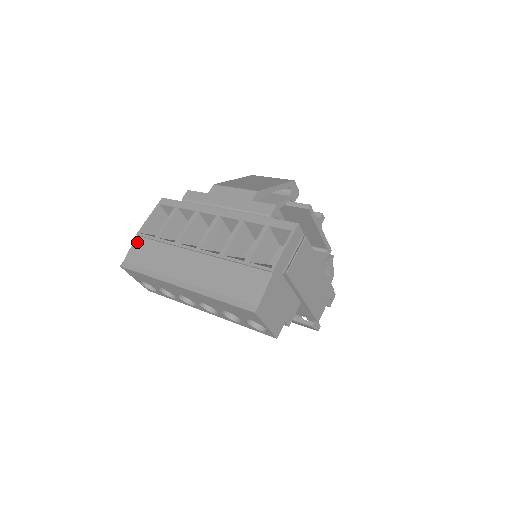
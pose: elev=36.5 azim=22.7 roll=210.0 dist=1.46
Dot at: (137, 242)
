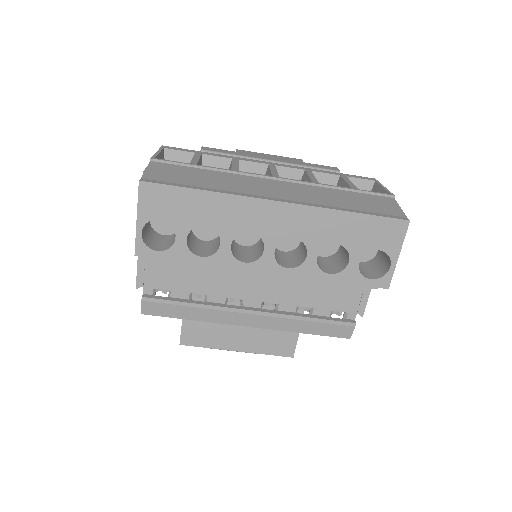
Dot at: (157, 165)
